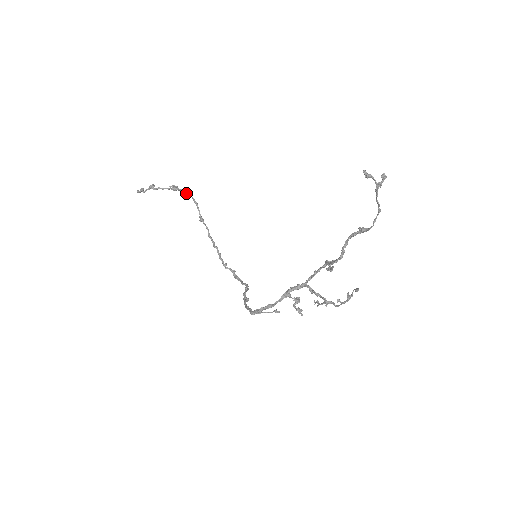
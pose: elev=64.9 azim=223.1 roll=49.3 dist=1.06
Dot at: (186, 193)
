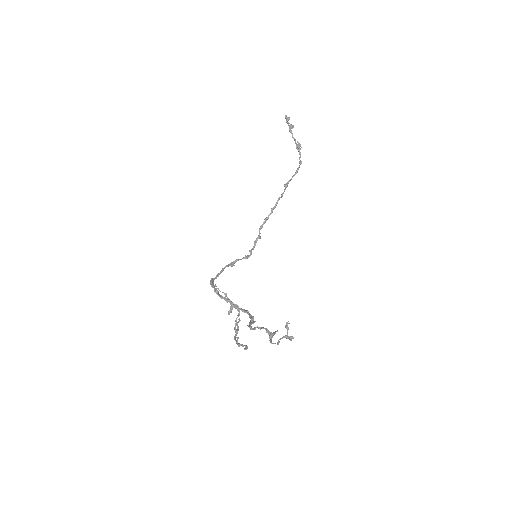
Dot at: occluded
